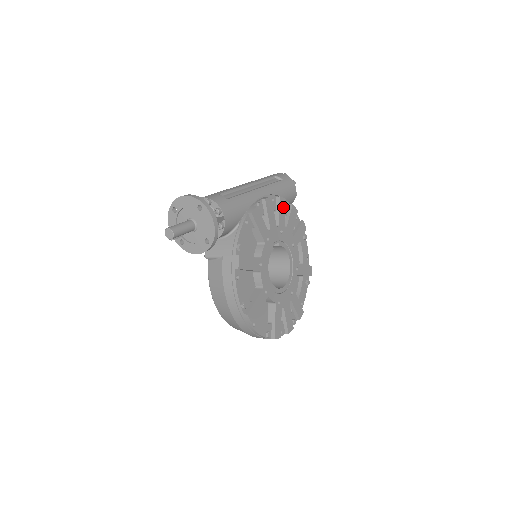
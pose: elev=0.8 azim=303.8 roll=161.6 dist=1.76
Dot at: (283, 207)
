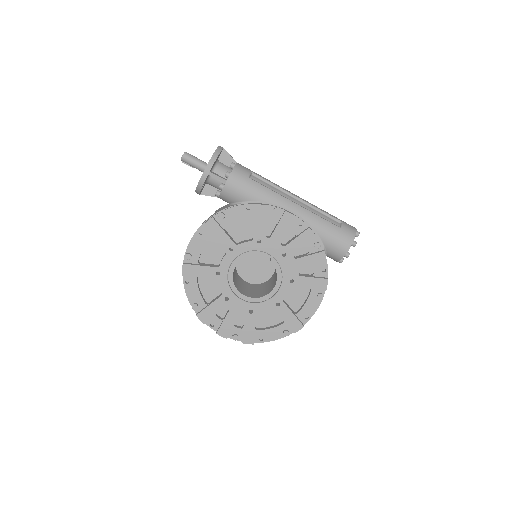
Dot at: (306, 240)
